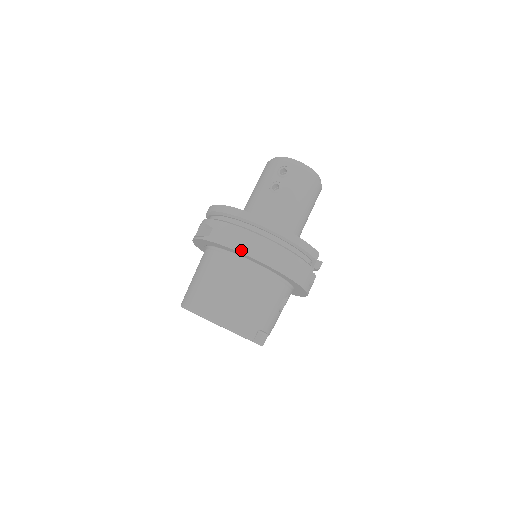
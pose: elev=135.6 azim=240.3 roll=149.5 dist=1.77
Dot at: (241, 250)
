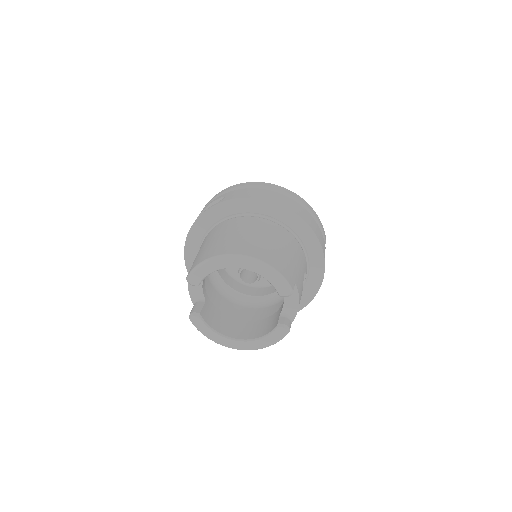
Dot at: (267, 199)
